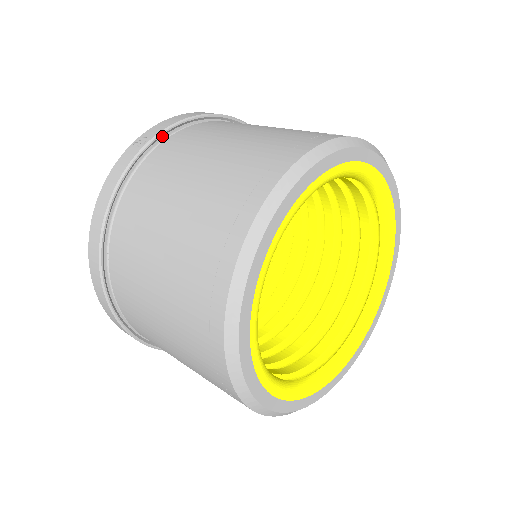
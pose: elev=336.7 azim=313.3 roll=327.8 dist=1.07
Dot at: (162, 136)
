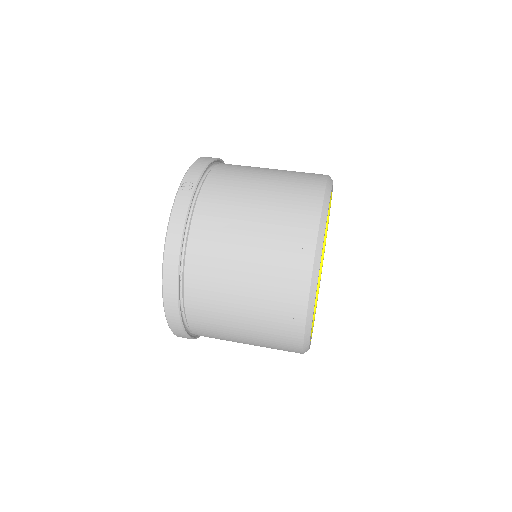
Dot at: (199, 180)
